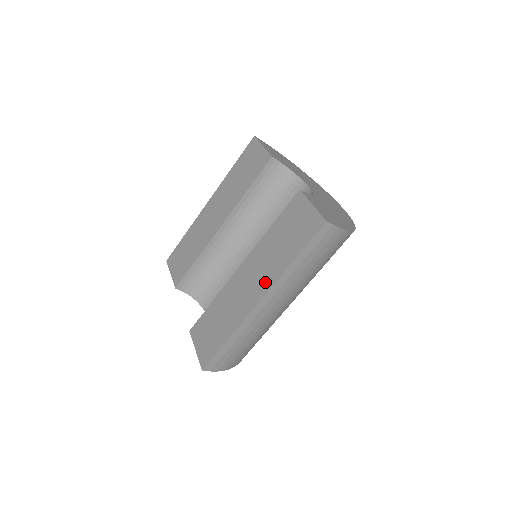
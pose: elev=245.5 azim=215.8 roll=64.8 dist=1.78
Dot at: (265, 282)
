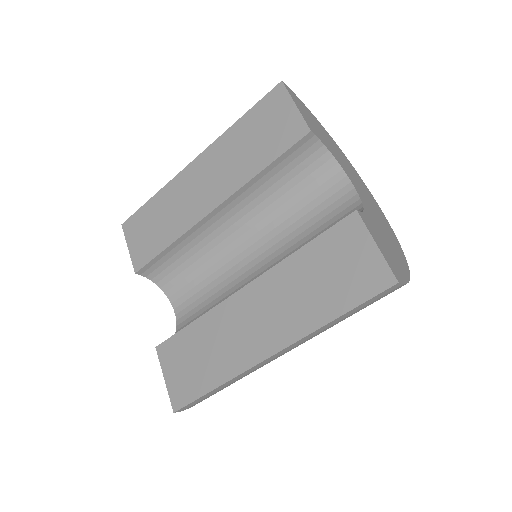
Dot at: (283, 331)
